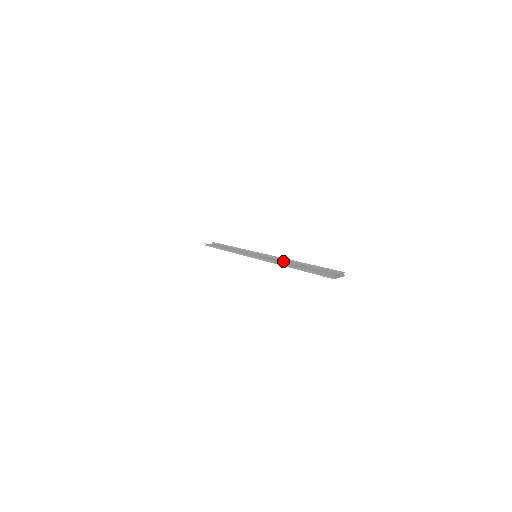
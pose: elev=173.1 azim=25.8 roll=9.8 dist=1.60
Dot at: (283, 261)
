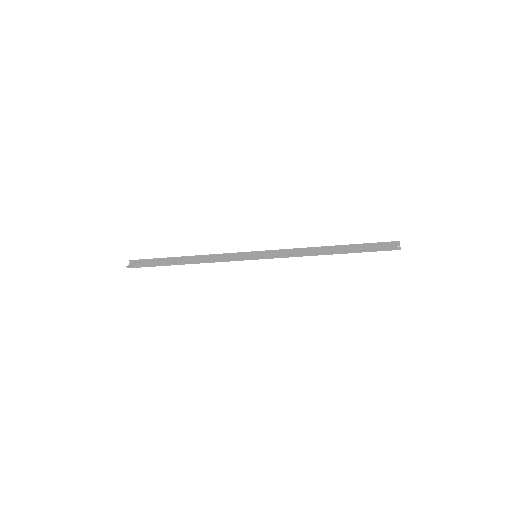
Dot at: (305, 250)
